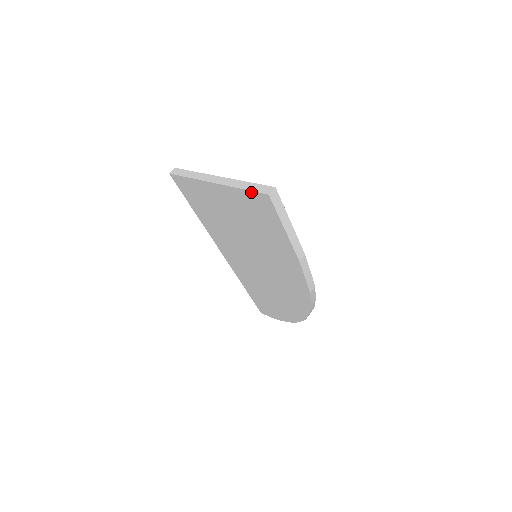
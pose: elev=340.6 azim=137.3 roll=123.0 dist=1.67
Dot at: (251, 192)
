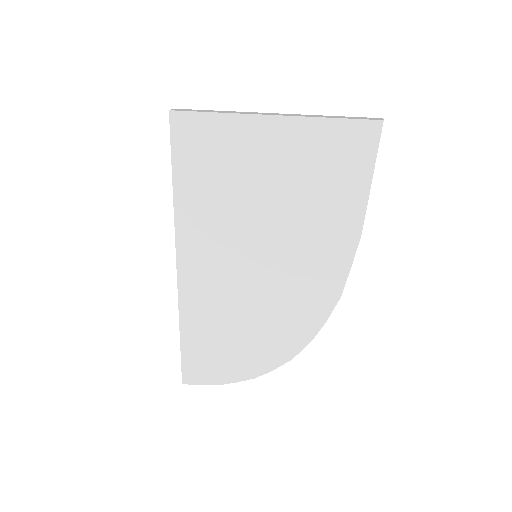
Dot at: (349, 121)
